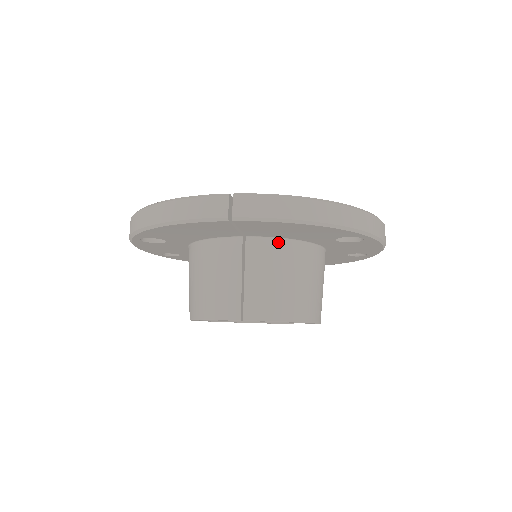
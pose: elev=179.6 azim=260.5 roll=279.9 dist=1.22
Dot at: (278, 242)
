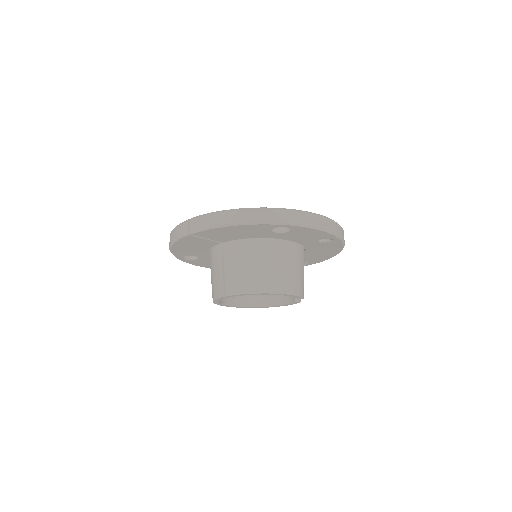
Dot at: (241, 242)
